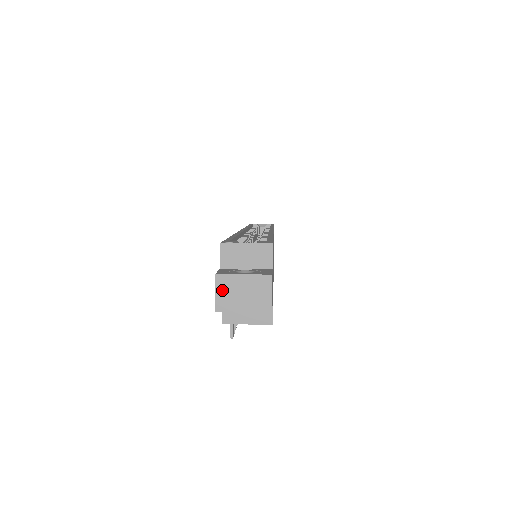
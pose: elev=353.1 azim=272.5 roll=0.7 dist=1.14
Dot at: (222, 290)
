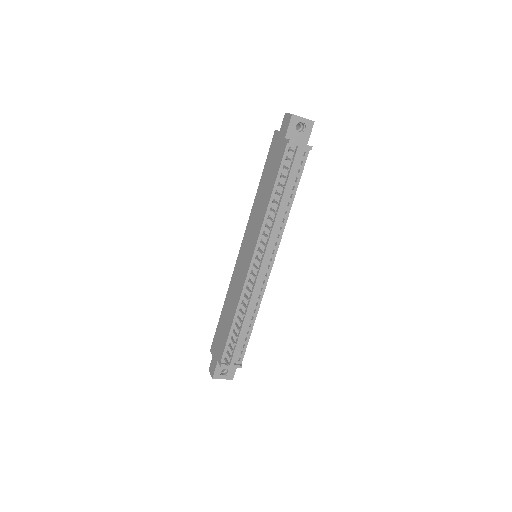
Dot at: occluded
